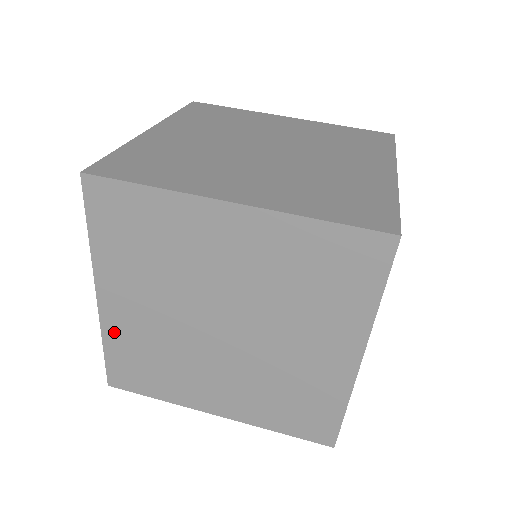
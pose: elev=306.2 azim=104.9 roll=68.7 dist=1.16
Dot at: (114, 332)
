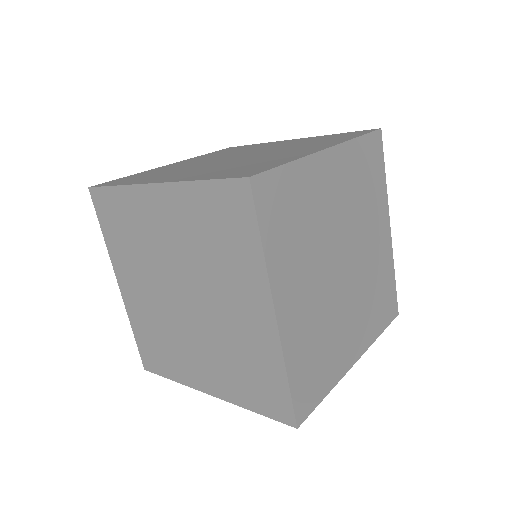
Dot at: occluded
